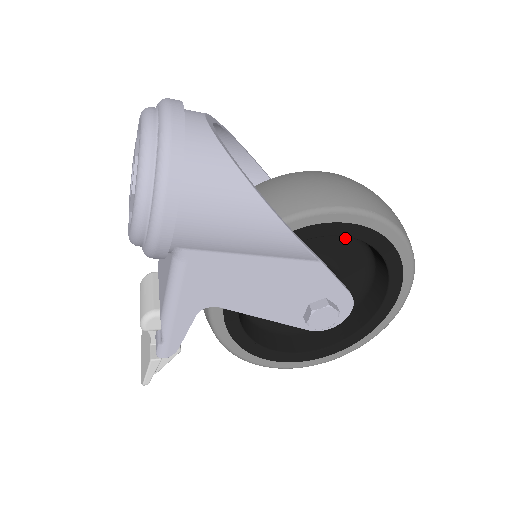
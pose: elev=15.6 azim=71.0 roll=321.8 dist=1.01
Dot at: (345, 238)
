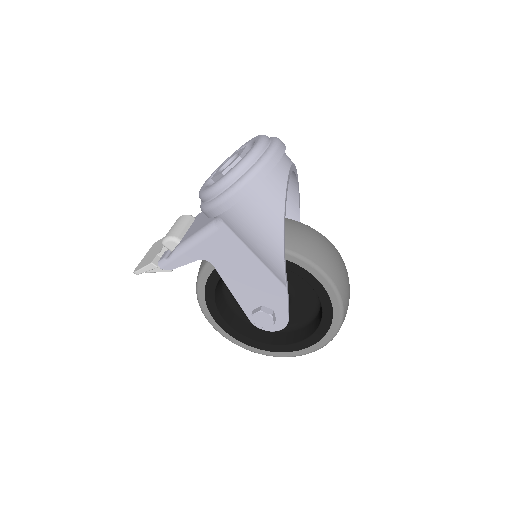
Dot at: (312, 288)
